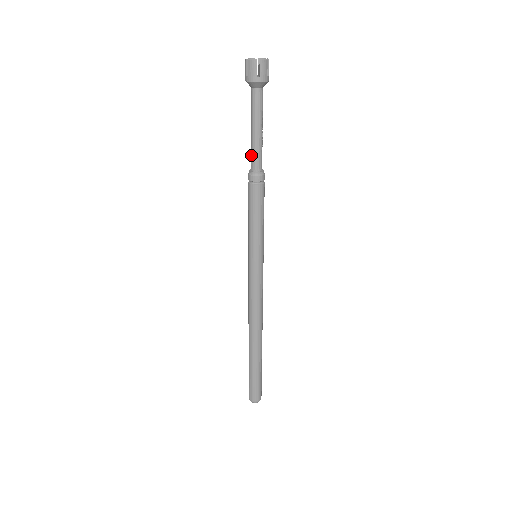
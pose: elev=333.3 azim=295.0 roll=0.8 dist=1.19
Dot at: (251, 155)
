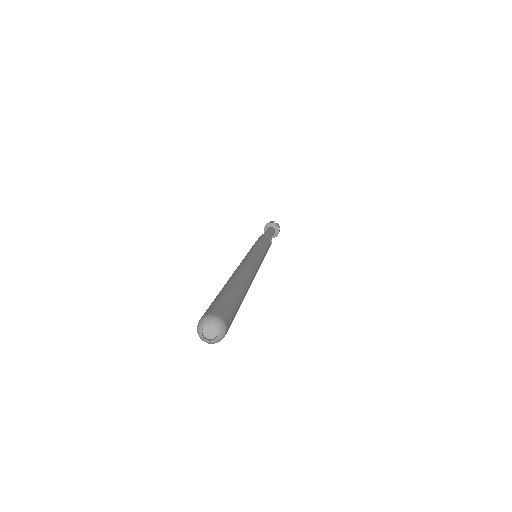
Dot at: occluded
